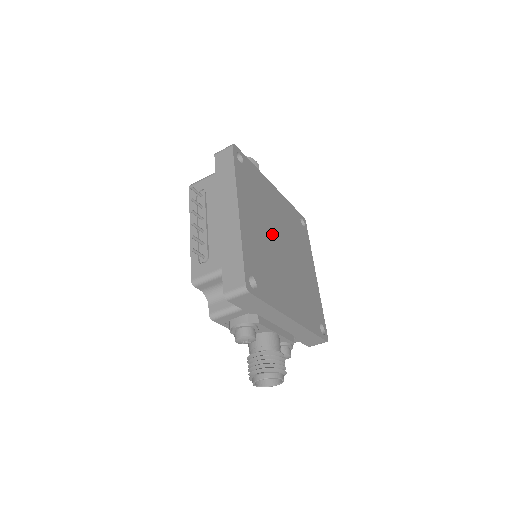
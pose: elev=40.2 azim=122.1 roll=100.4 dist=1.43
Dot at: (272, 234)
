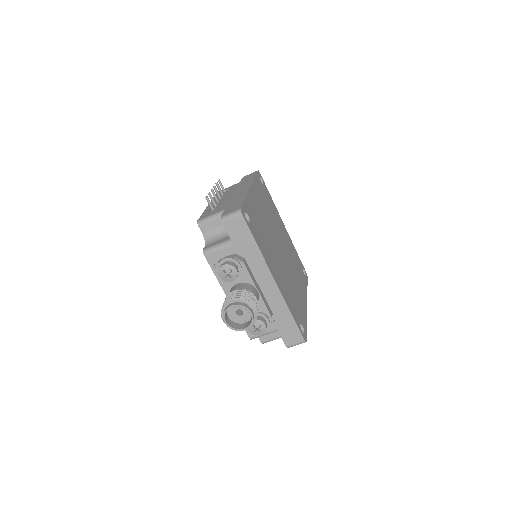
Dot at: (273, 233)
